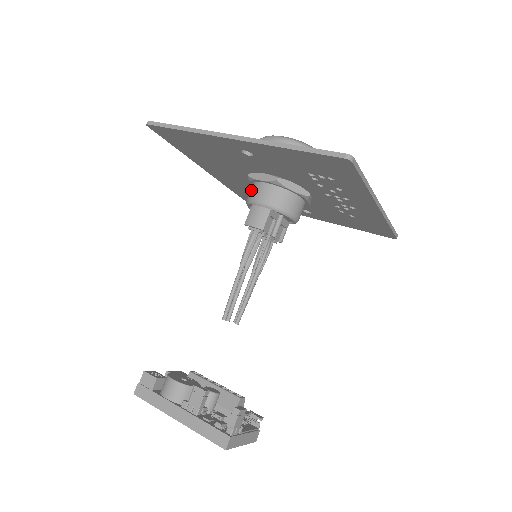
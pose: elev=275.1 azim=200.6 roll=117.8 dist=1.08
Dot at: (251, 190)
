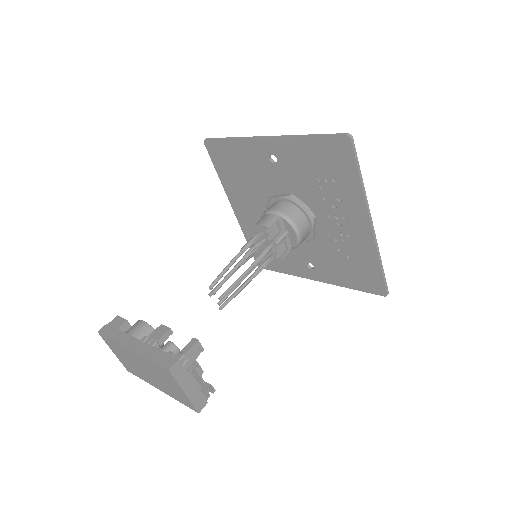
Dot at: occluded
